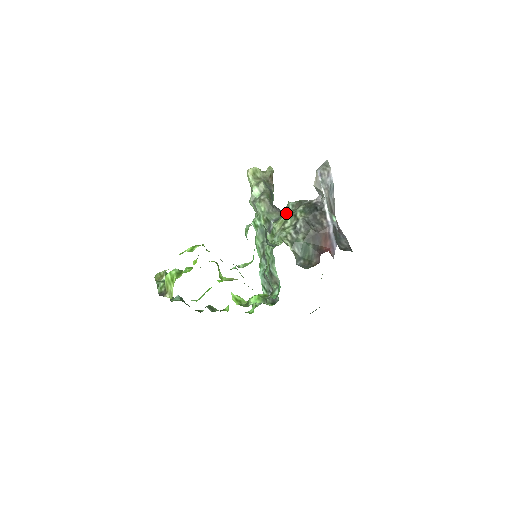
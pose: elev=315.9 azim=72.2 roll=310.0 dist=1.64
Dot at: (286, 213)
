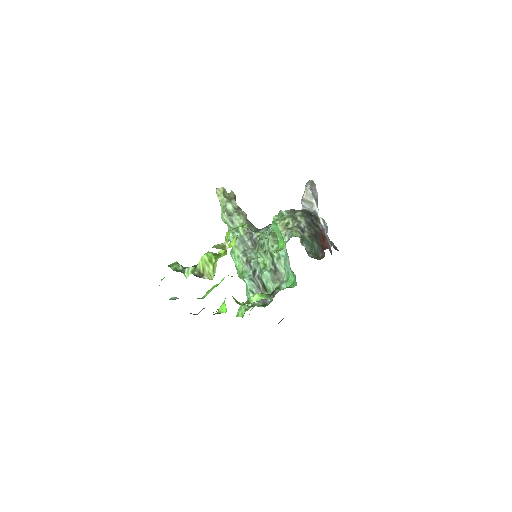
Dot at: (286, 217)
